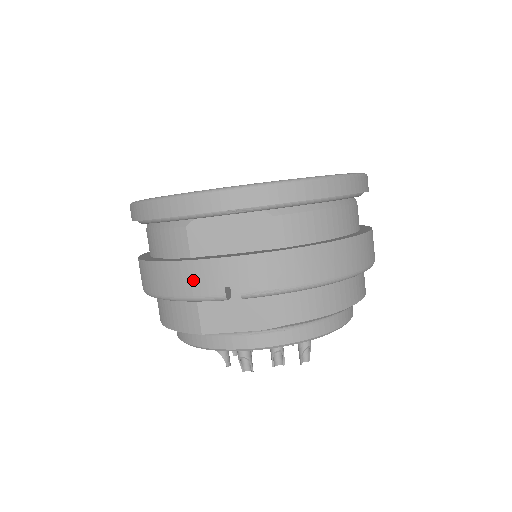
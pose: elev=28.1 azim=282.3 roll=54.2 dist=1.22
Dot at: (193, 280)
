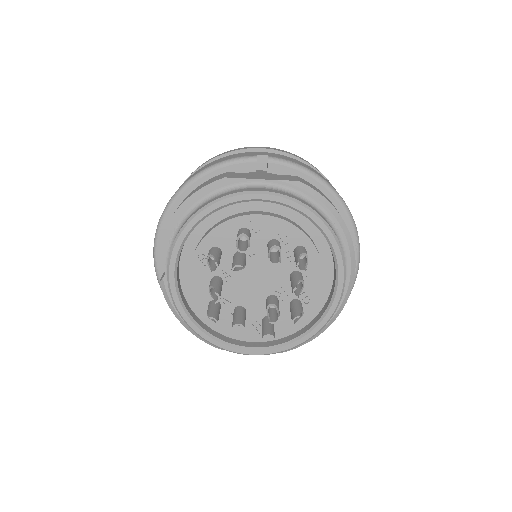
Dot at: (232, 156)
